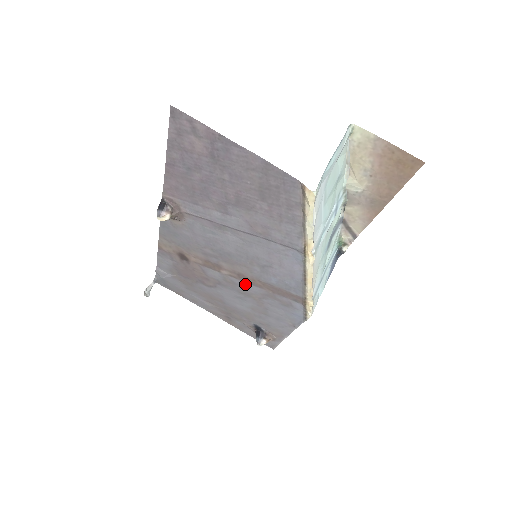
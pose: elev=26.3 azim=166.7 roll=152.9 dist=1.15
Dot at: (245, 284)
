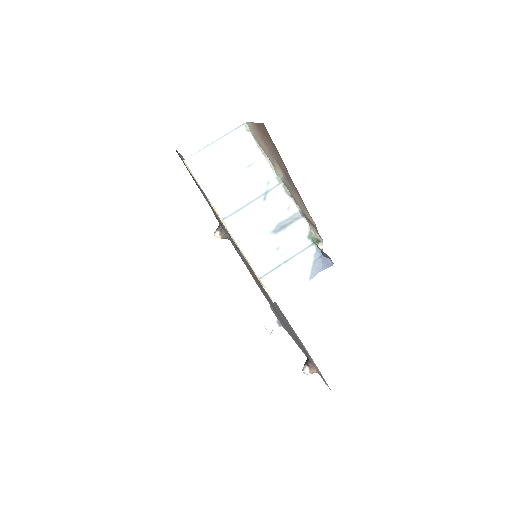
Dot at: (264, 289)
